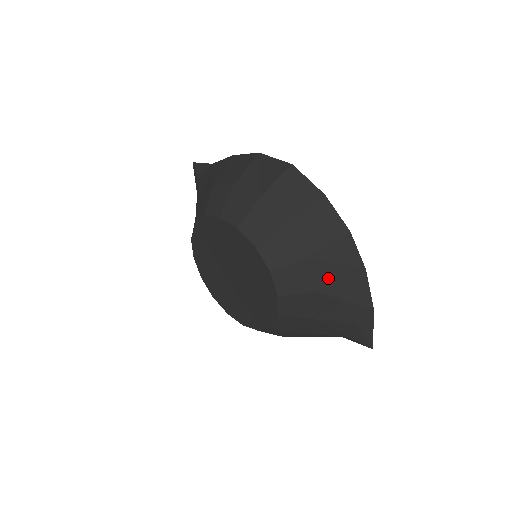
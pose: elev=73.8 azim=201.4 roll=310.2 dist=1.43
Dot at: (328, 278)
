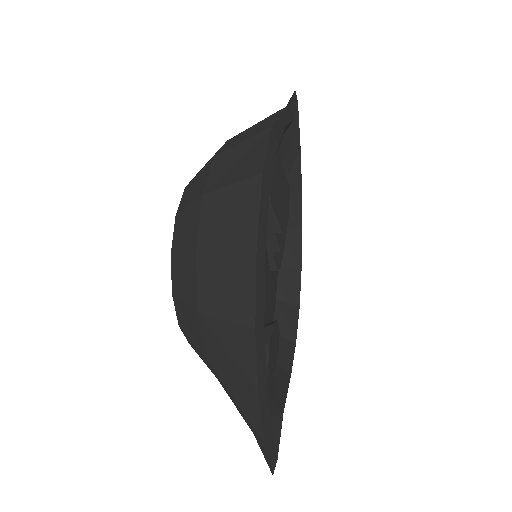
Dot at: (218, 357)
